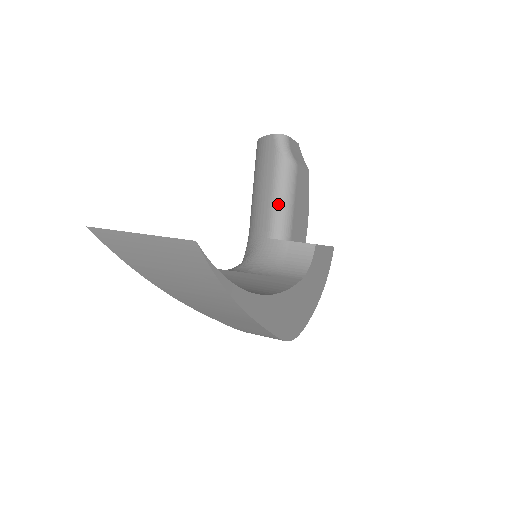
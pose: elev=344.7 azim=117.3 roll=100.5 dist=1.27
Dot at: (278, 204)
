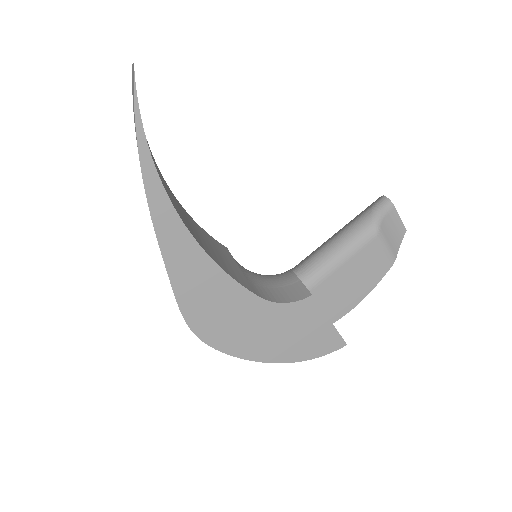
Dot at: (327, 249)
